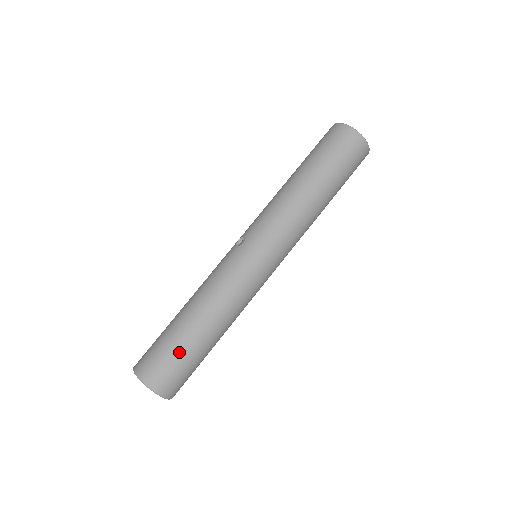
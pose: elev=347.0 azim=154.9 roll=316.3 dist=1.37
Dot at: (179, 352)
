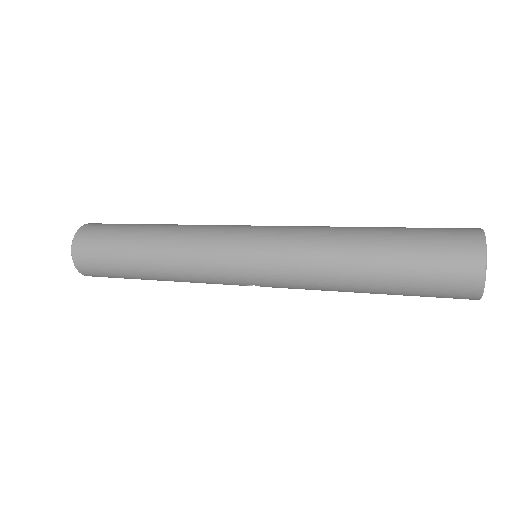
Dot at: (115, 236)
